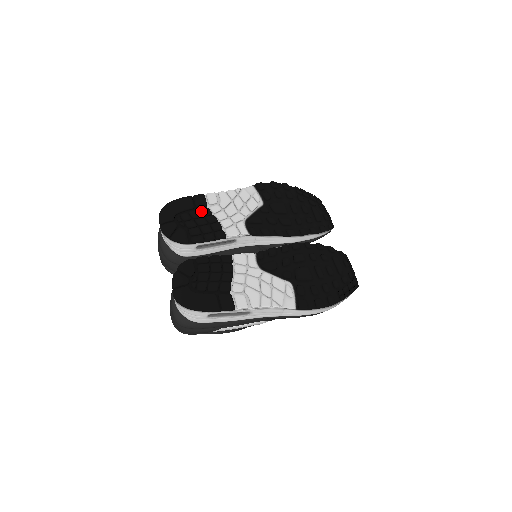
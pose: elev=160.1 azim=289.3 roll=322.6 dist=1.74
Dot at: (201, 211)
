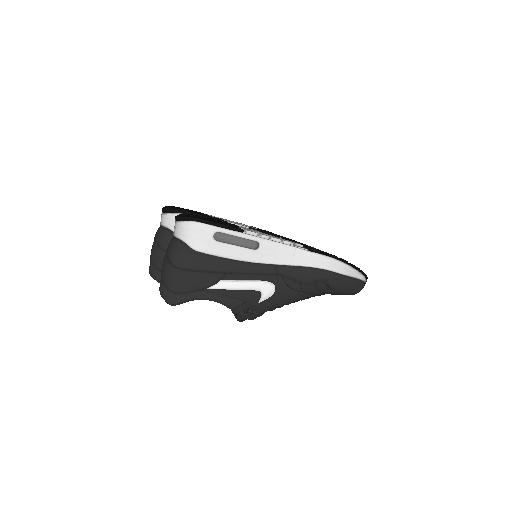
Dot at: occluded
